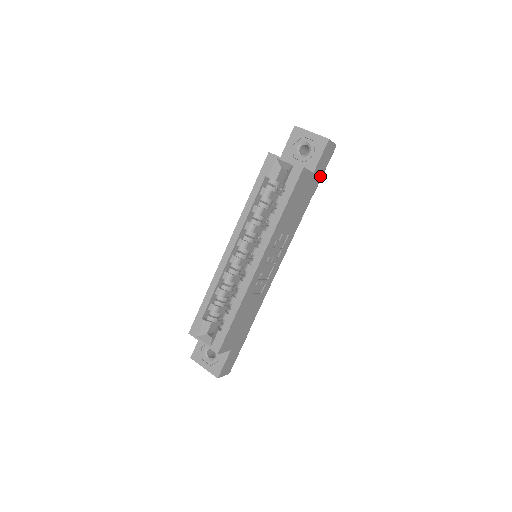
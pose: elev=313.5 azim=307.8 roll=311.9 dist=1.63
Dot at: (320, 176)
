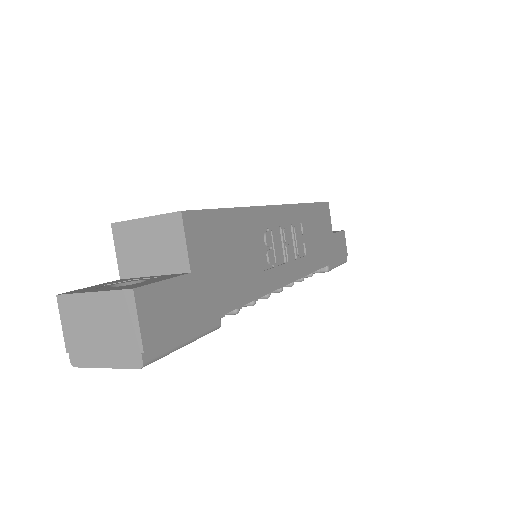
Dot at: (335, 257)
